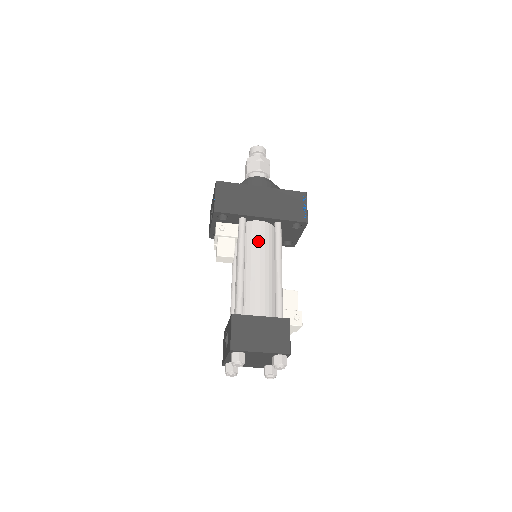
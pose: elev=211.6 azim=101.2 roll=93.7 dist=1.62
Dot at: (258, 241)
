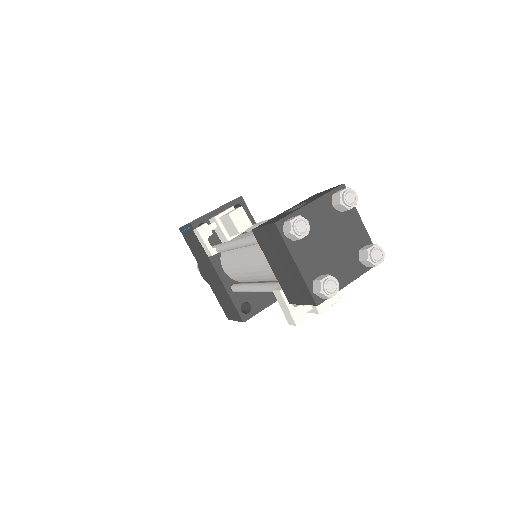
Dot at: occluded
